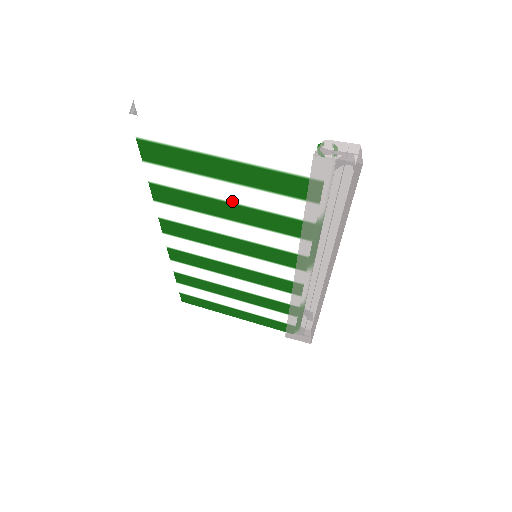
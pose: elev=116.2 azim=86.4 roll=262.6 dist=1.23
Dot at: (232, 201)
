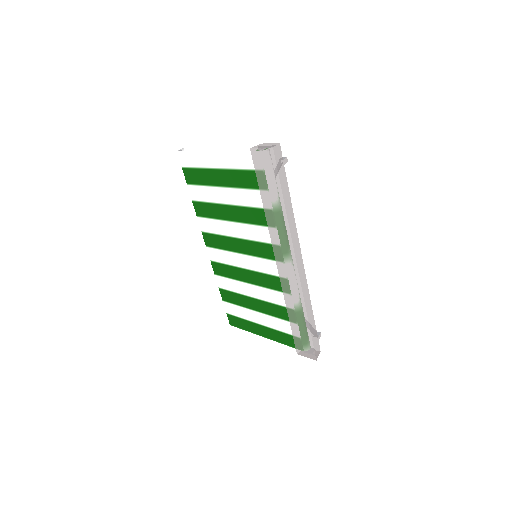
Dot at: (230, 203)
